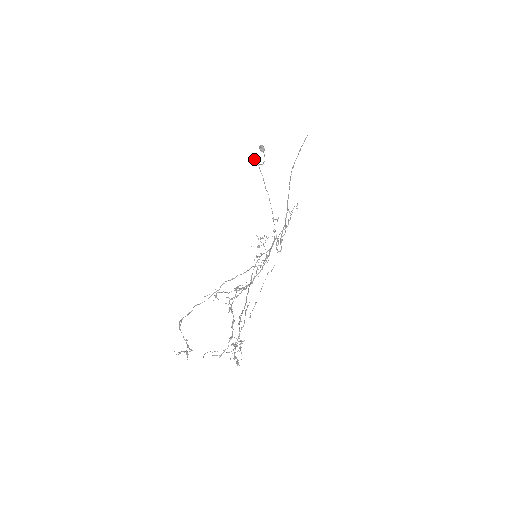
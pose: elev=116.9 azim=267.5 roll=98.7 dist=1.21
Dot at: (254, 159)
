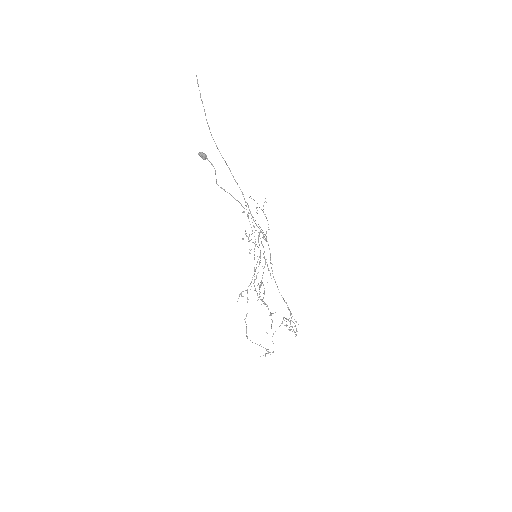
Dot at: occluded
